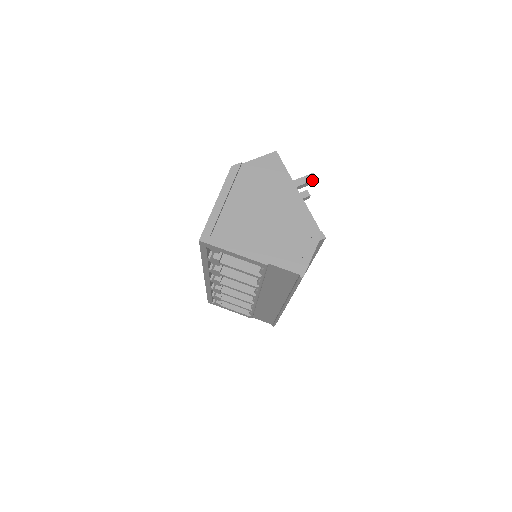
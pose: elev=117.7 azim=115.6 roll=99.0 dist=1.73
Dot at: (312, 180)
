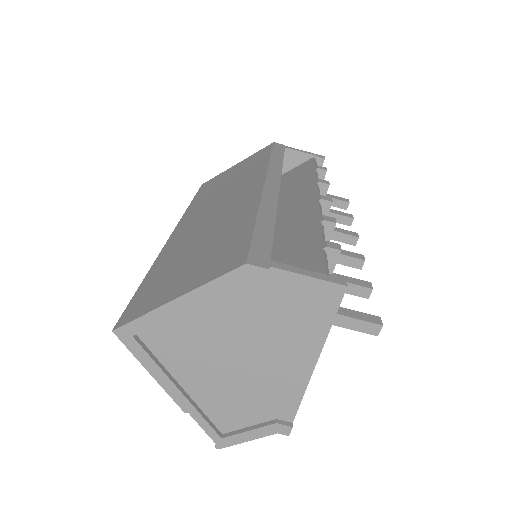
Dot at: (368, 333)
